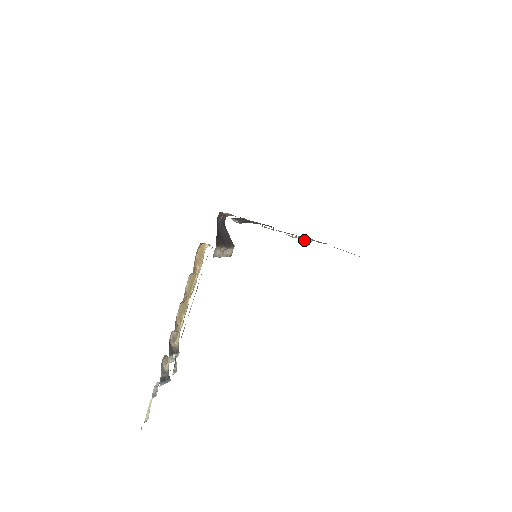
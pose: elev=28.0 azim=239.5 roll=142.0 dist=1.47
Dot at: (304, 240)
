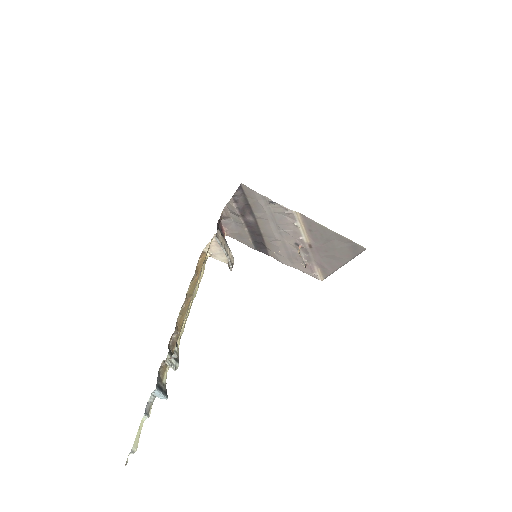
Dot at: (299, 247)
